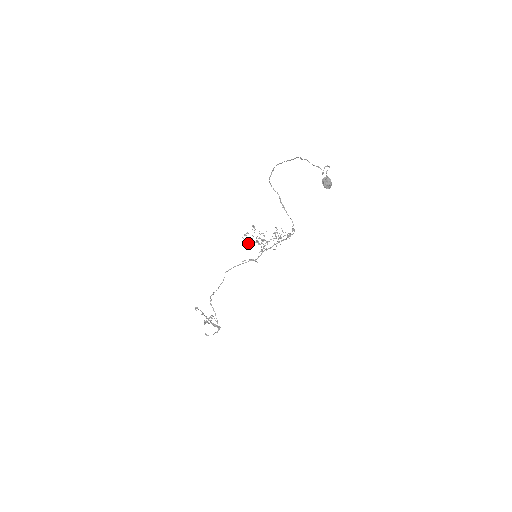
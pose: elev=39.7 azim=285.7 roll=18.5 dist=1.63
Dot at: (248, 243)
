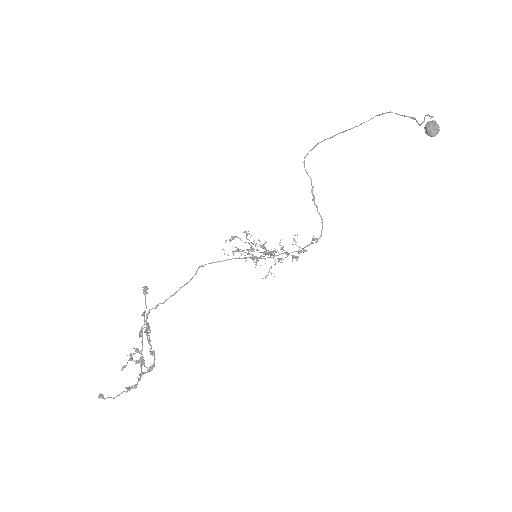
Dot at: (232, 253)
